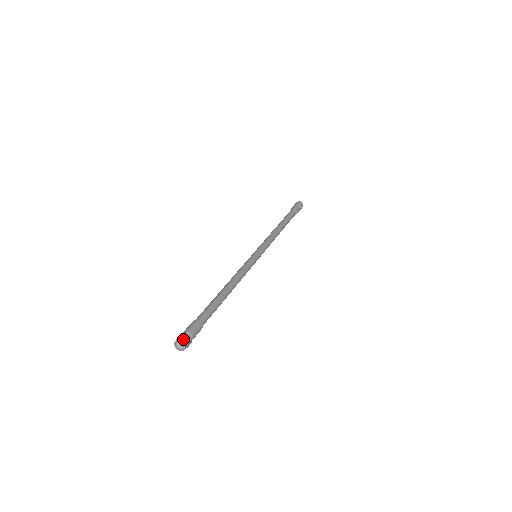
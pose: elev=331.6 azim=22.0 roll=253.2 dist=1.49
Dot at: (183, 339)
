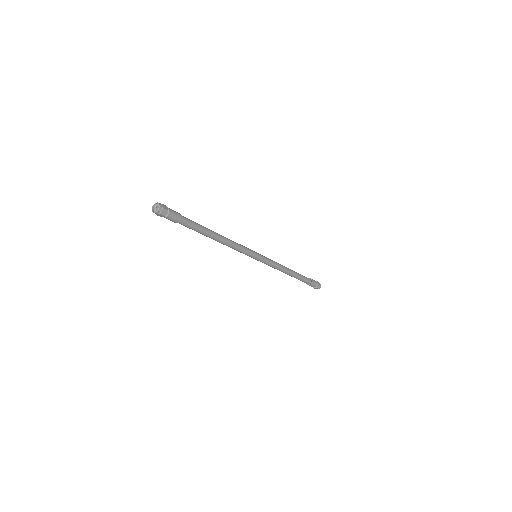
Dot at: (157, 204)
